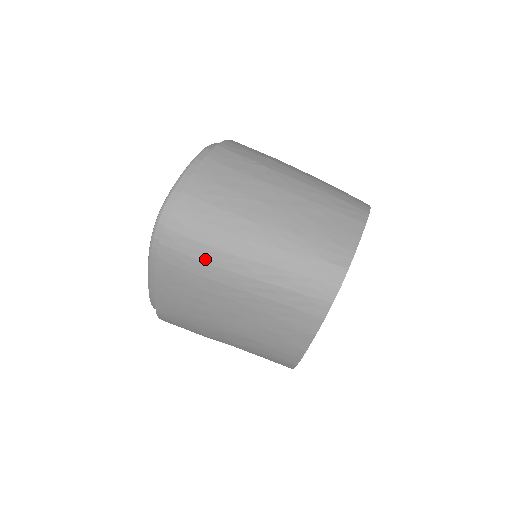
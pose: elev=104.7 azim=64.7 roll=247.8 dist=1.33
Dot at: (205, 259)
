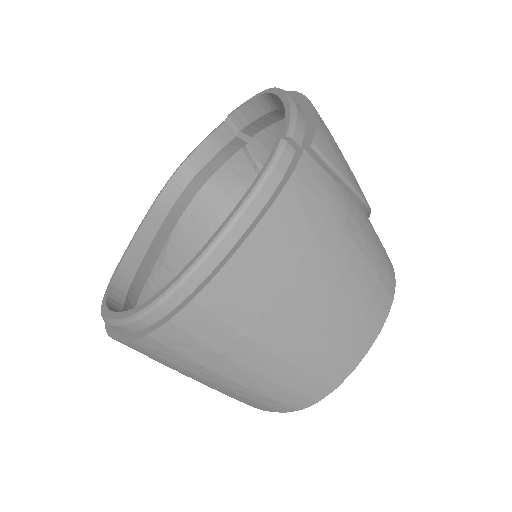
Dot at: occluded
